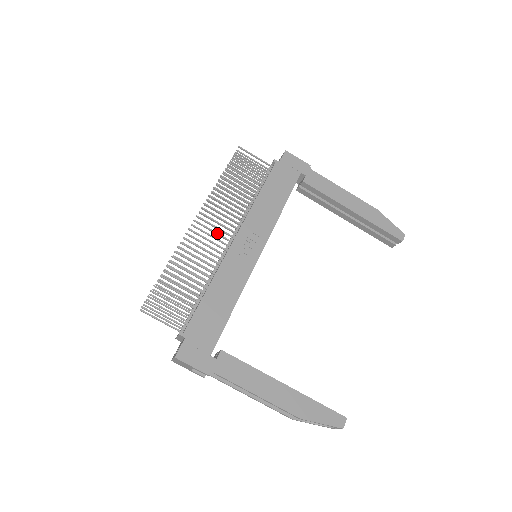
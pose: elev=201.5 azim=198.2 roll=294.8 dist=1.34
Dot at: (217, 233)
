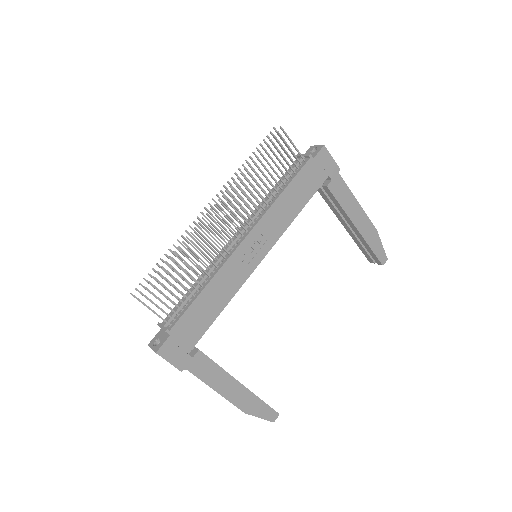
Dot at: (229, 228)
